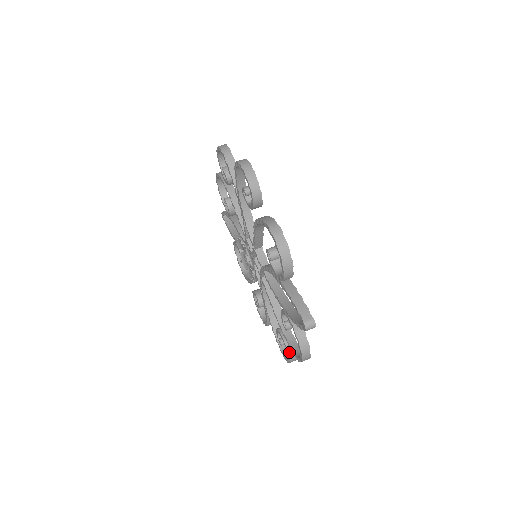
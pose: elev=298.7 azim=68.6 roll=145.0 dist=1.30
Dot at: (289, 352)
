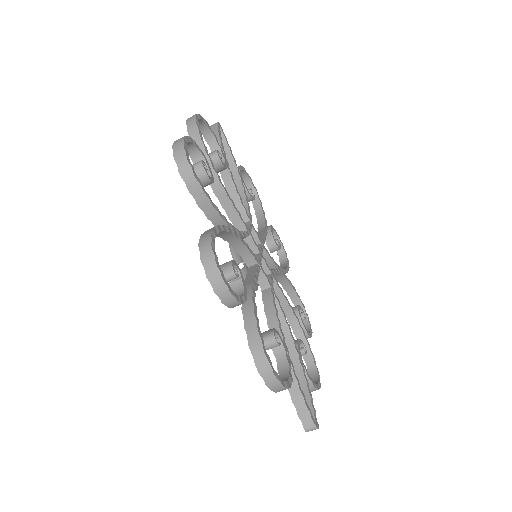
Dot at: occluded
